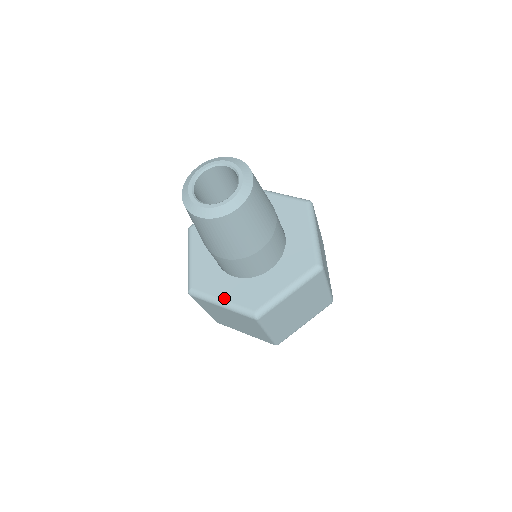
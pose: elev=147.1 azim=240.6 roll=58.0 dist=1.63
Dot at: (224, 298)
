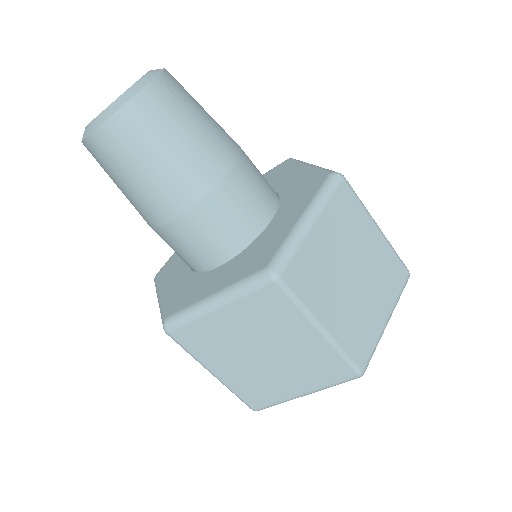
Dot at: (163, 292)
